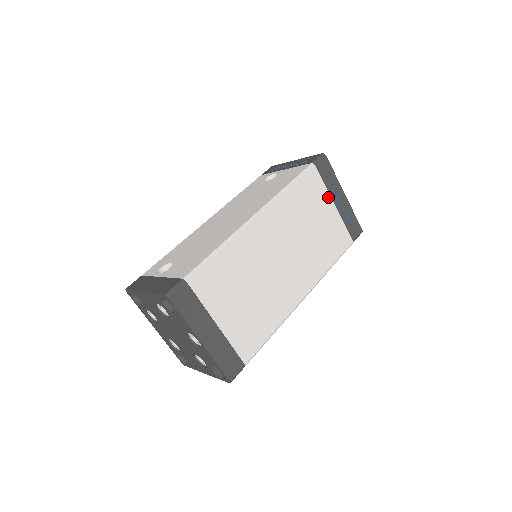
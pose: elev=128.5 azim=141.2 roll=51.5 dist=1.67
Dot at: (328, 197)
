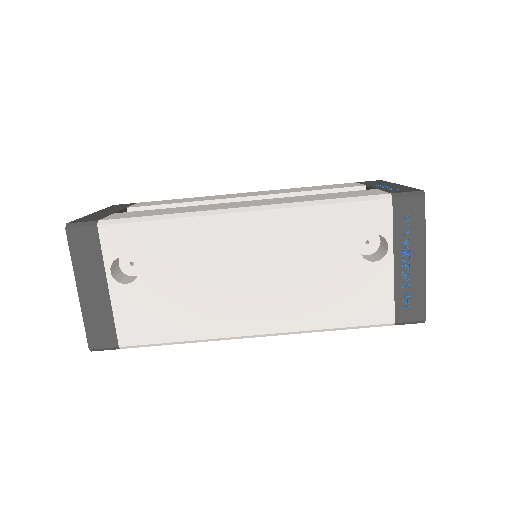
Dot at: occluded
